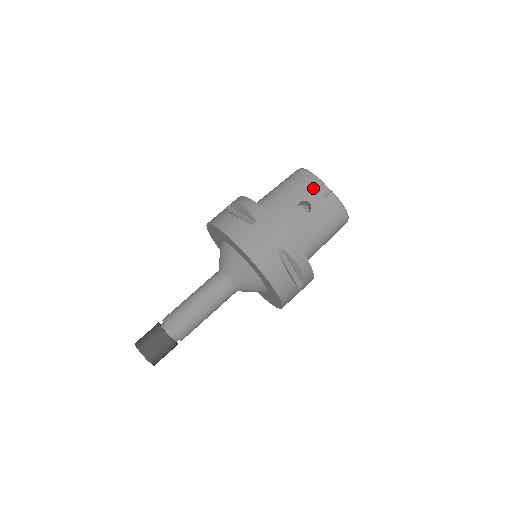
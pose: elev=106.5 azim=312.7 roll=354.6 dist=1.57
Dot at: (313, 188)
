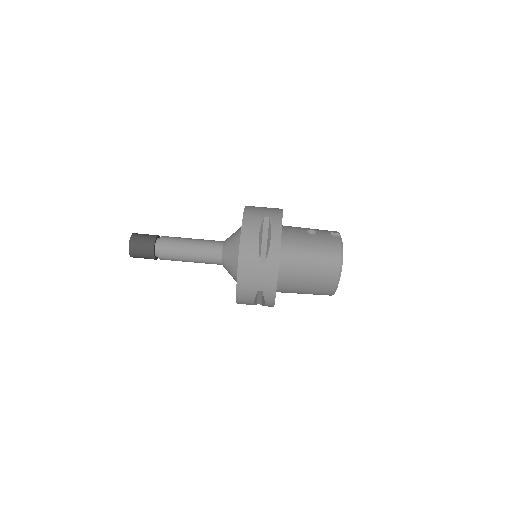
Dot at: (329, 231)
